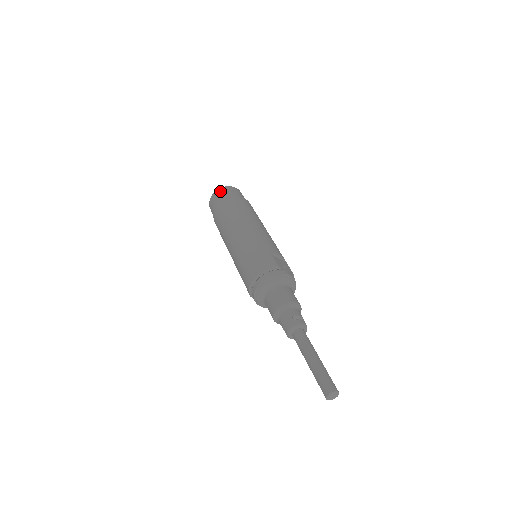
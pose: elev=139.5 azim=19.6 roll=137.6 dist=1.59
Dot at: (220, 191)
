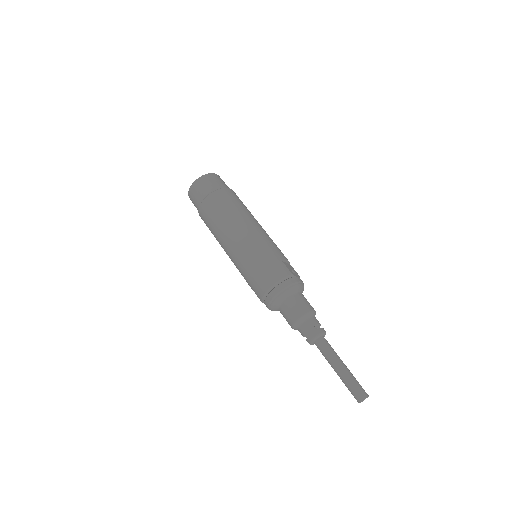
Dot at: (203, 180)
